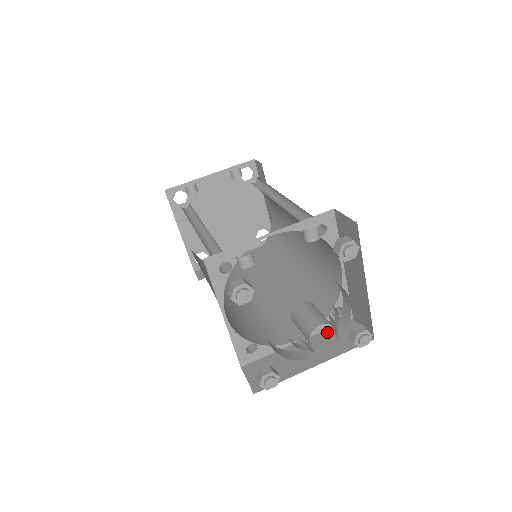
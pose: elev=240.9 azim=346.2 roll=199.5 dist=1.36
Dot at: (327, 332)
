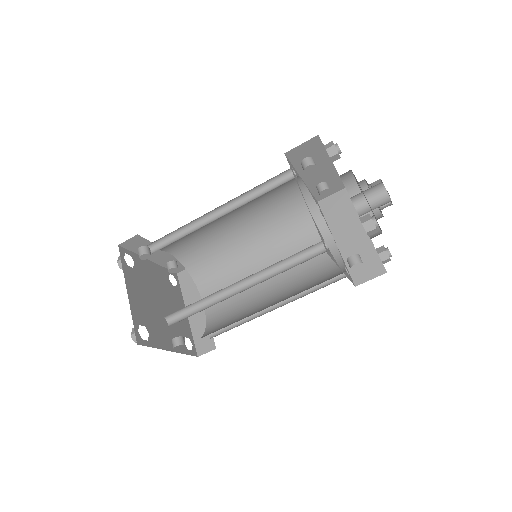
Dot at: occluded
